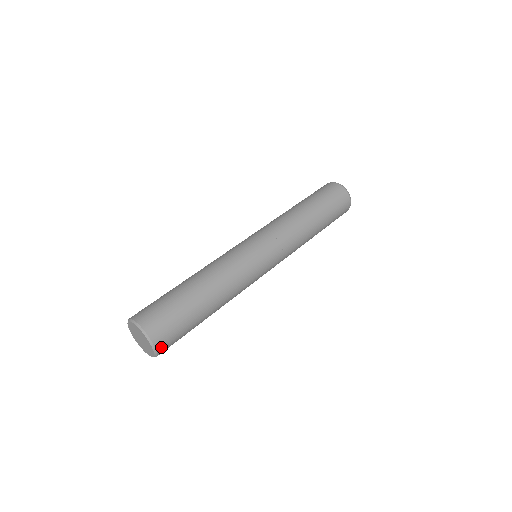
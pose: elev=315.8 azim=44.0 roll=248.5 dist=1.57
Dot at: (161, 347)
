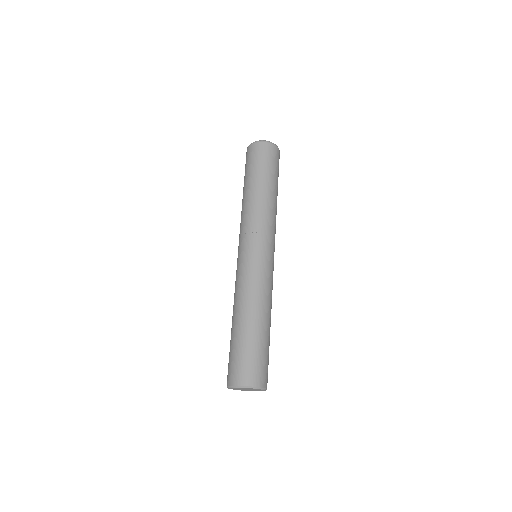
Dot at: occluded
